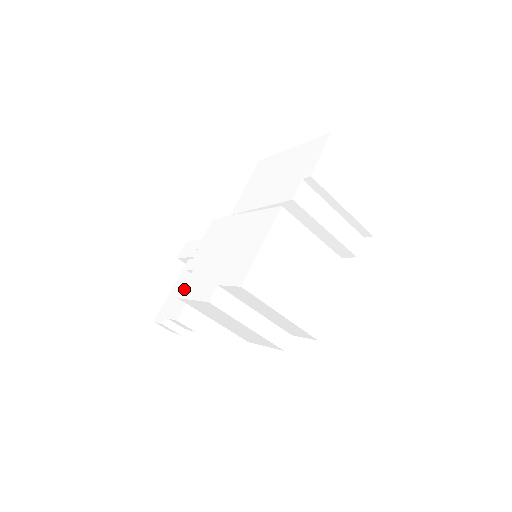
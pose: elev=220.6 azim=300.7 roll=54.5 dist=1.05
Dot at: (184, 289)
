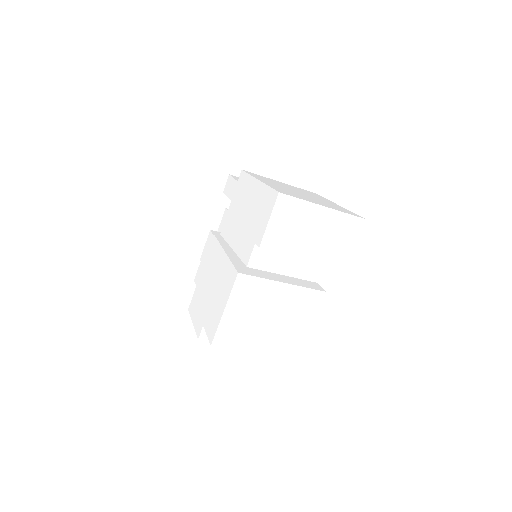
Dot at: (191, 304)
